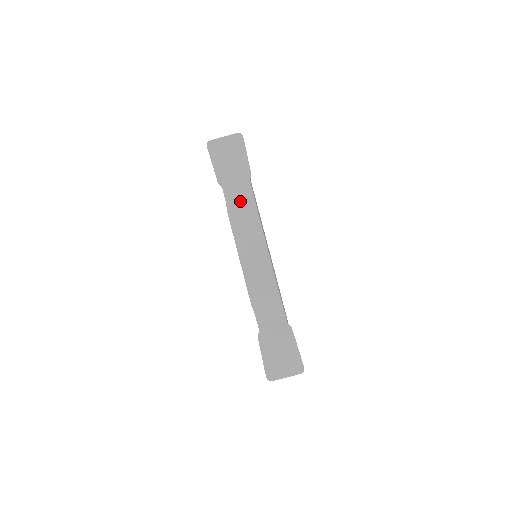
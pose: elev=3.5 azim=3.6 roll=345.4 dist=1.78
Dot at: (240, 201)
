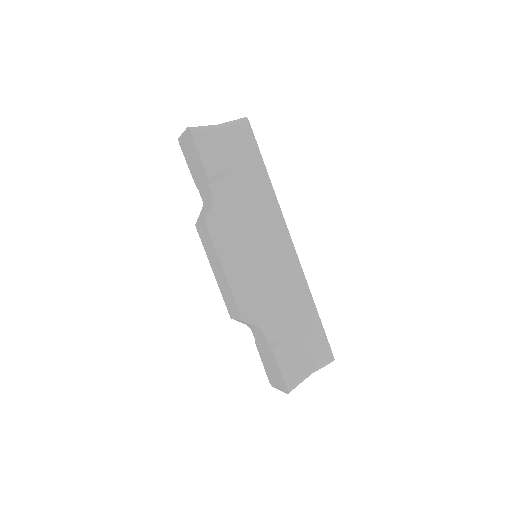
Dot at: (204, 211)
